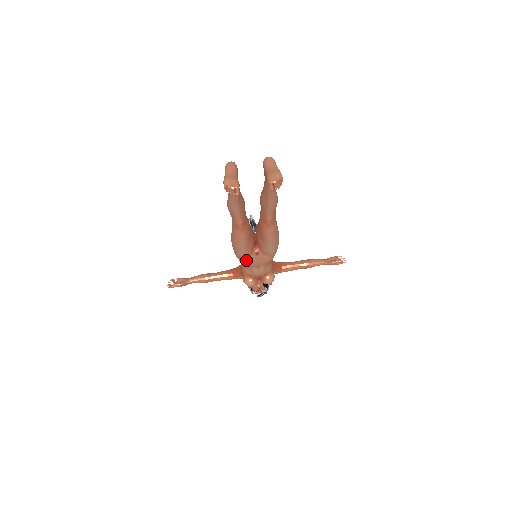
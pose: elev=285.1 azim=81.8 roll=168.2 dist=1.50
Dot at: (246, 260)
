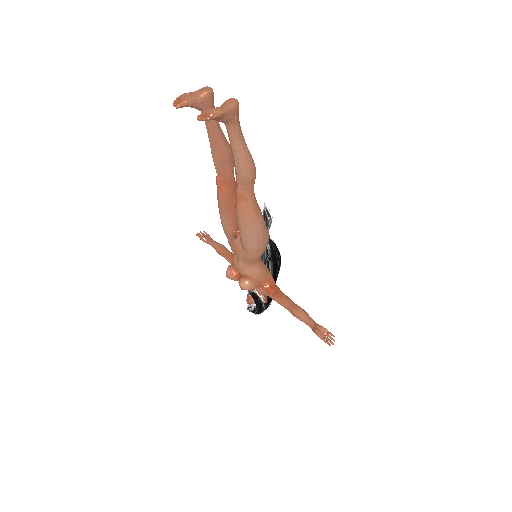
Dot at: (229, 239)
